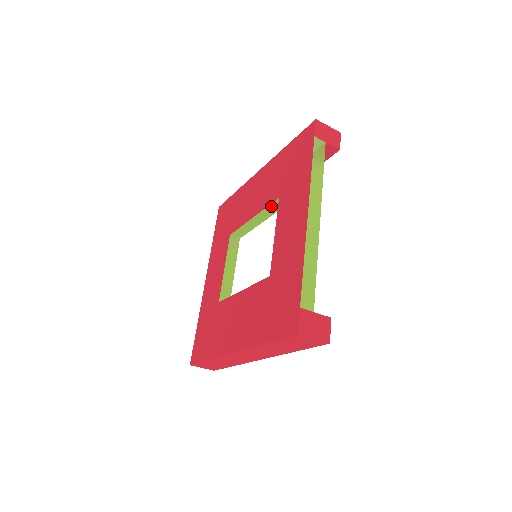
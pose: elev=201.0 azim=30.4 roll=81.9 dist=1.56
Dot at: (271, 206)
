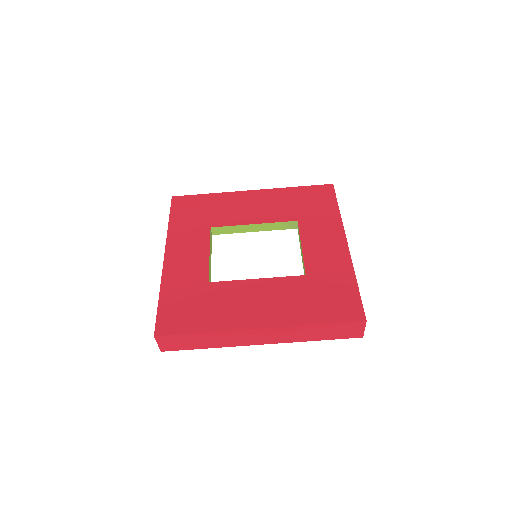
Dot at: (282, 223)
